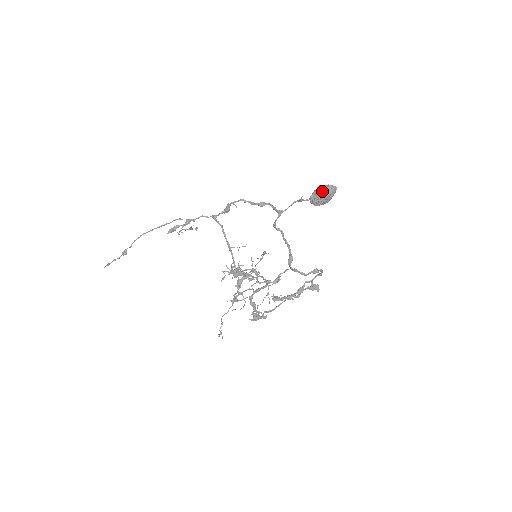
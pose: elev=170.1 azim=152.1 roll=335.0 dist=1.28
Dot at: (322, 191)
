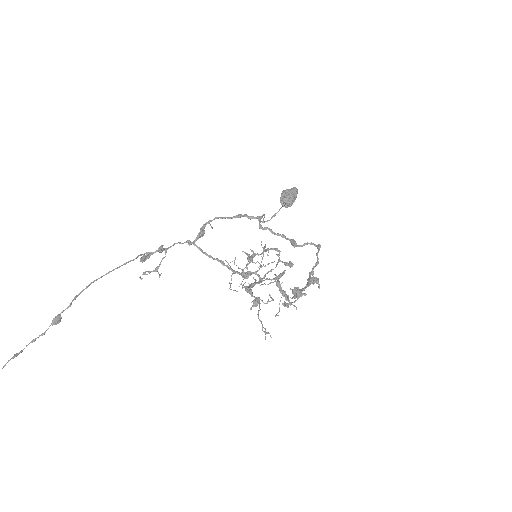
Dot at: (290, 189)
